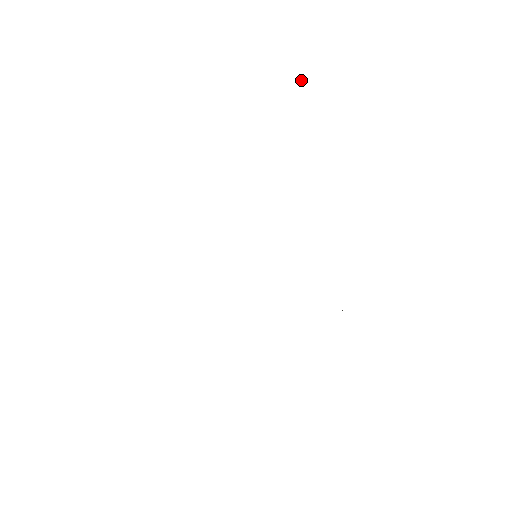
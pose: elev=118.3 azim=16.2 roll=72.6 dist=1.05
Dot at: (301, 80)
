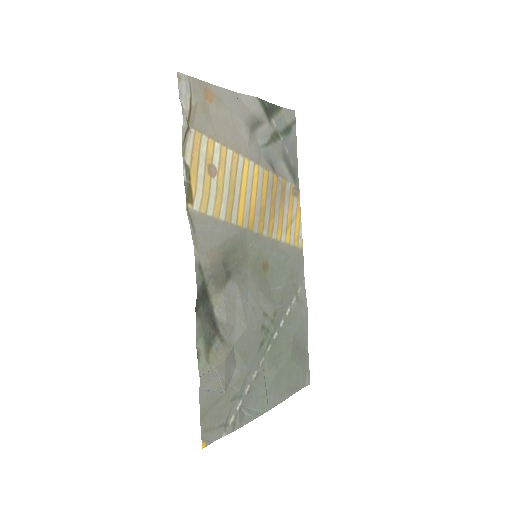
Dot at: occluded
